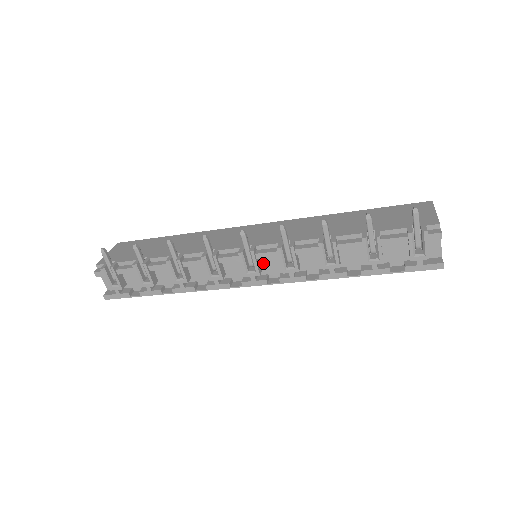
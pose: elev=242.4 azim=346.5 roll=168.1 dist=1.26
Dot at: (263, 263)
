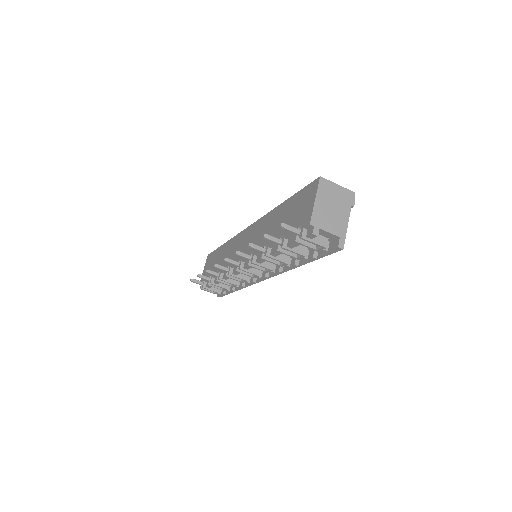
Dot at: occluded
